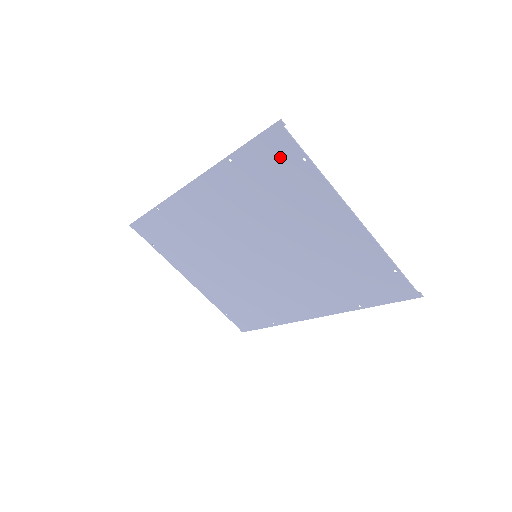
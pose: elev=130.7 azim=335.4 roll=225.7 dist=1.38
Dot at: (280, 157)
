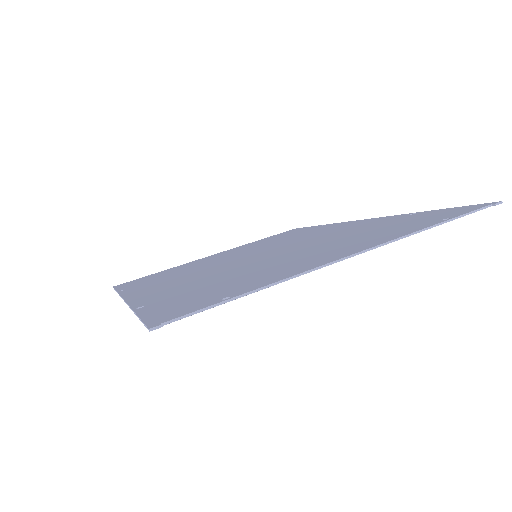
Dot at: (193, 305)
